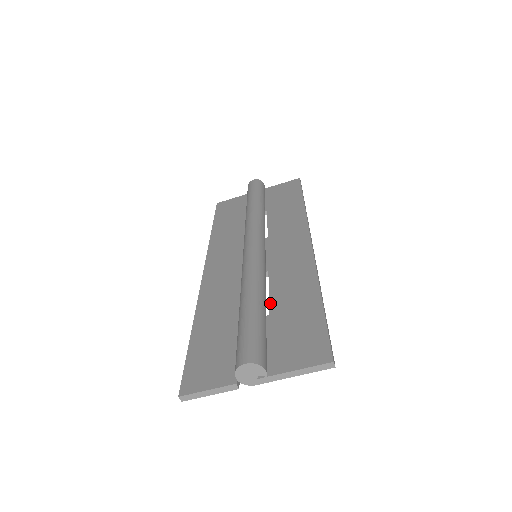
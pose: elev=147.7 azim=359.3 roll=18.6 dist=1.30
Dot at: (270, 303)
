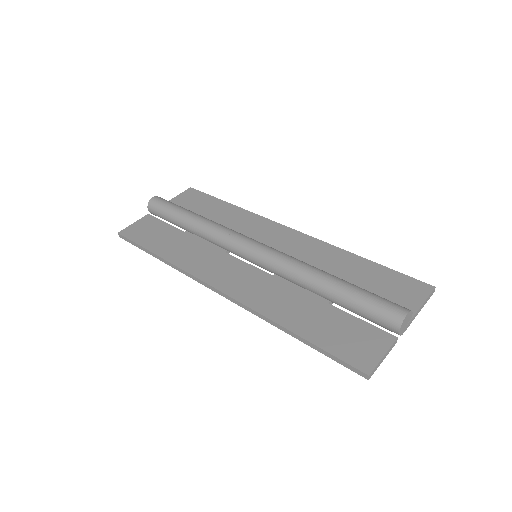
Dot at: occluded
